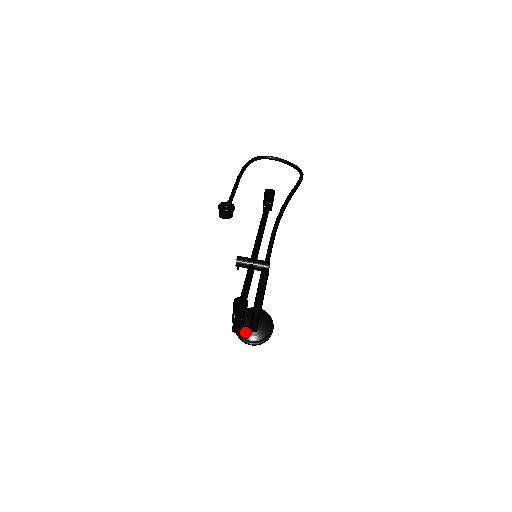
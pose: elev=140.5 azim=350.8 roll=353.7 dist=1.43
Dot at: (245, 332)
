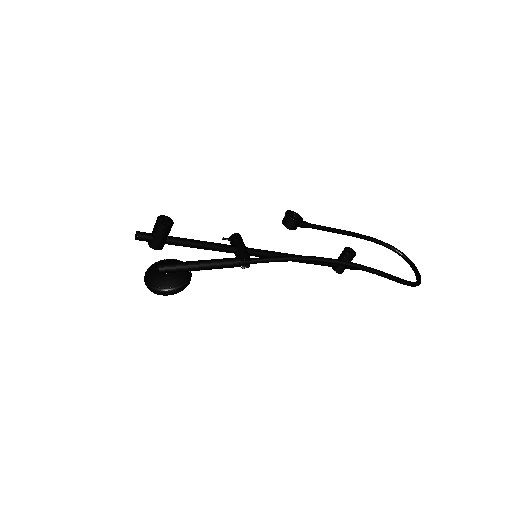
Dot at: (155, 268)
